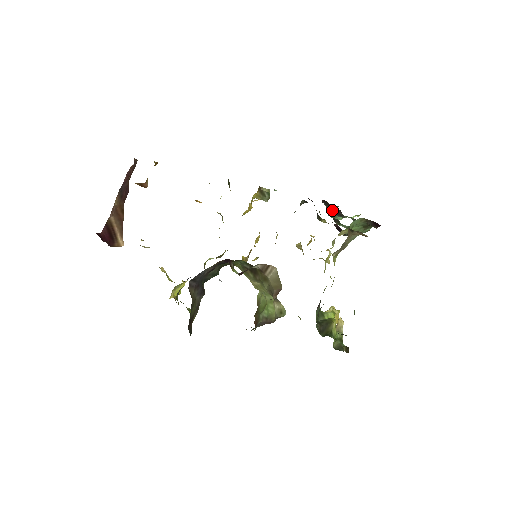
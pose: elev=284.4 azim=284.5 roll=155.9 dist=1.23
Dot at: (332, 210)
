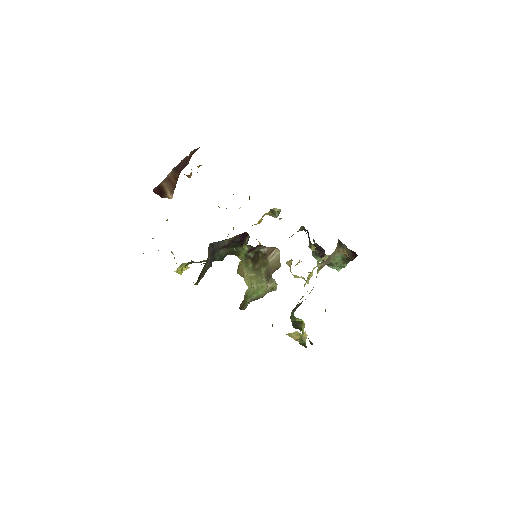
Dot at: (317, 250)
